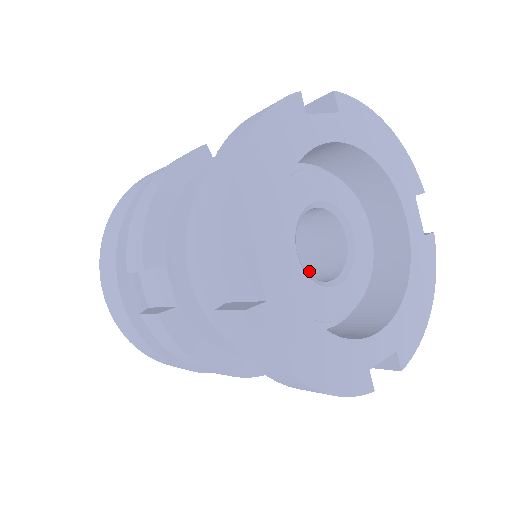
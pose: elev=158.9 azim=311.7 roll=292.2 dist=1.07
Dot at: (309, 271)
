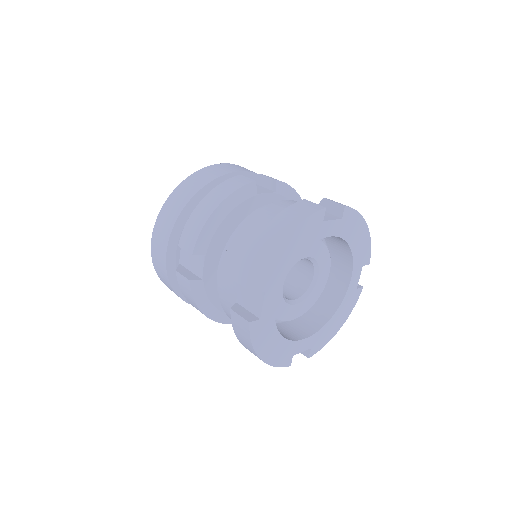
Dot at: (284, 281)
